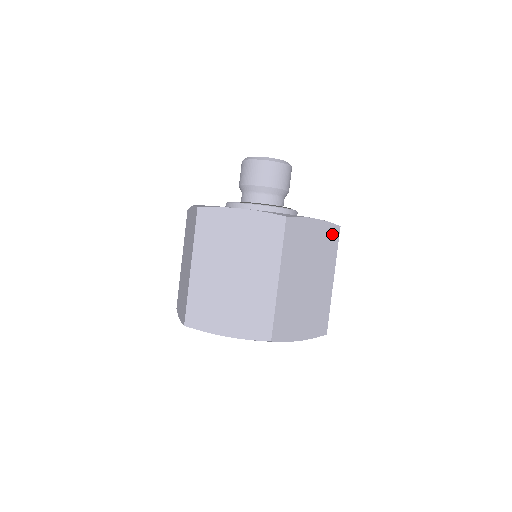
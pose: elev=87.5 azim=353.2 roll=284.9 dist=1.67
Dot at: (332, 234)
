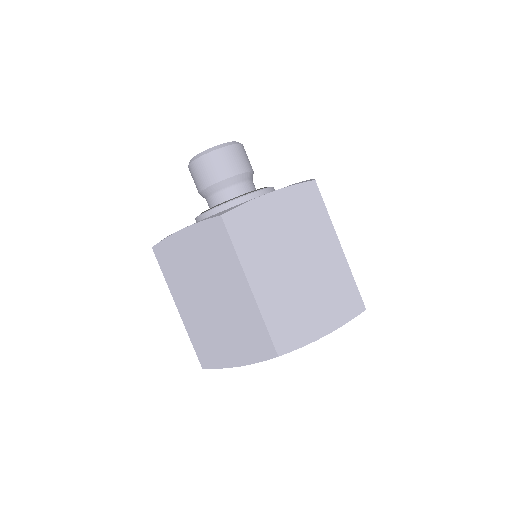
Dot at: occluded
